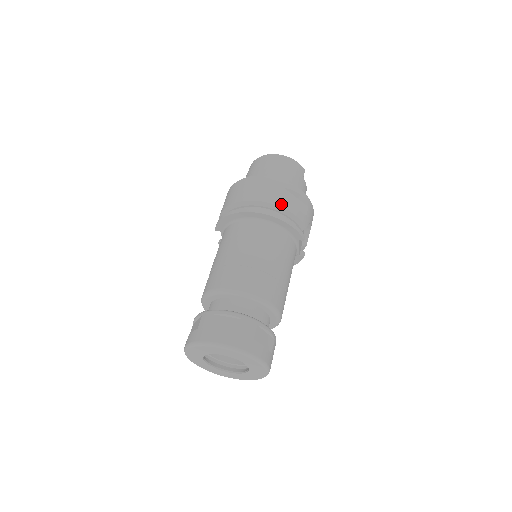
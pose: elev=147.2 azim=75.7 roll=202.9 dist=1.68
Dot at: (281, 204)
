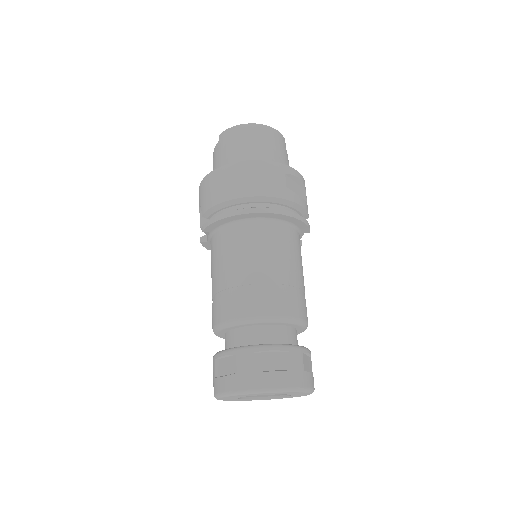
Dot at: (288, 197)
